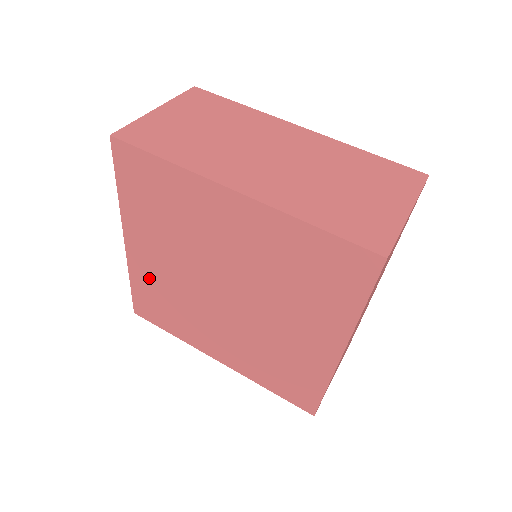
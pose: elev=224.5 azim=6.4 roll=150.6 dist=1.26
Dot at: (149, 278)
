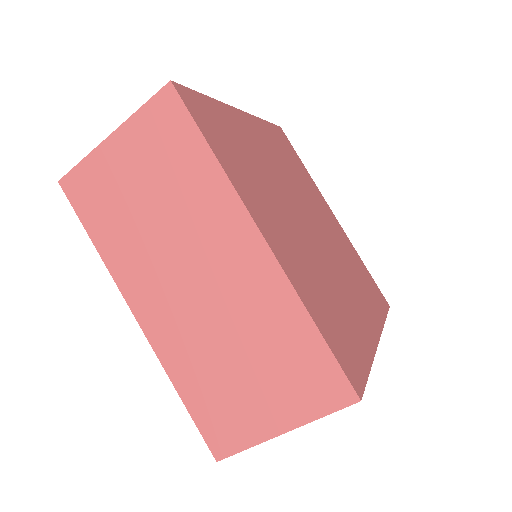
Dot at: occluded
